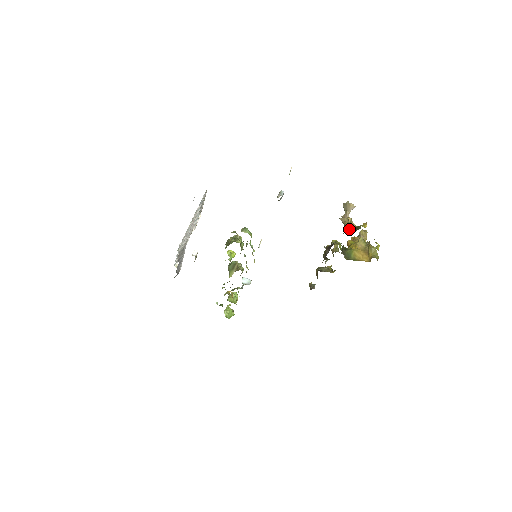
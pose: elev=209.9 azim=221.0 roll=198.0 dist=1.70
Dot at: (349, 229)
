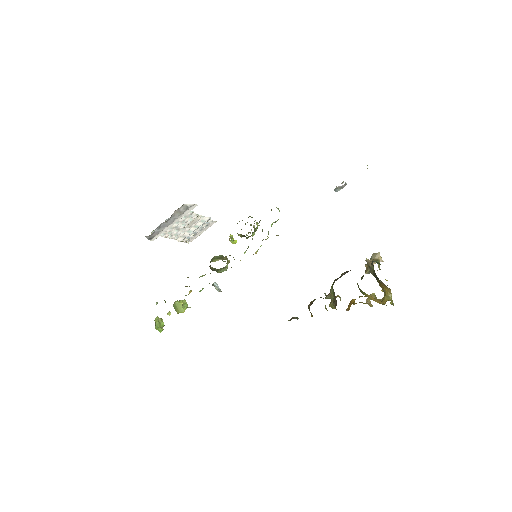
Dot at: (378, 262)
